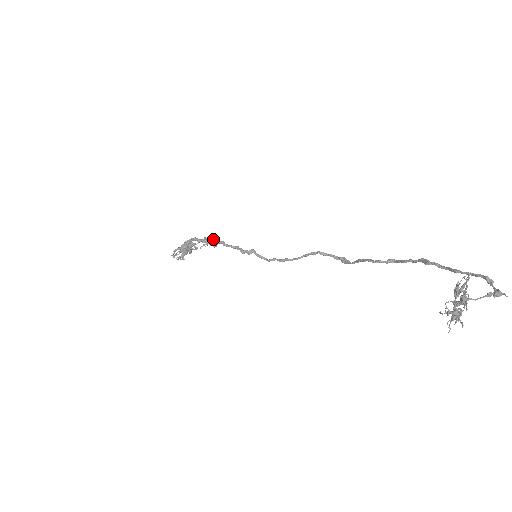
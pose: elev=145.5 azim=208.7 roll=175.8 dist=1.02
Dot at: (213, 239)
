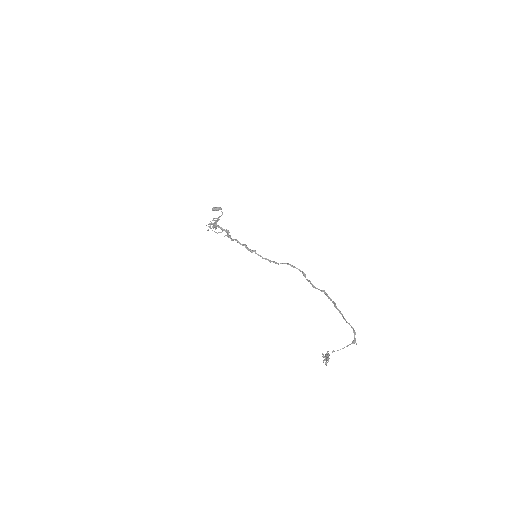
Dot at: occluded
